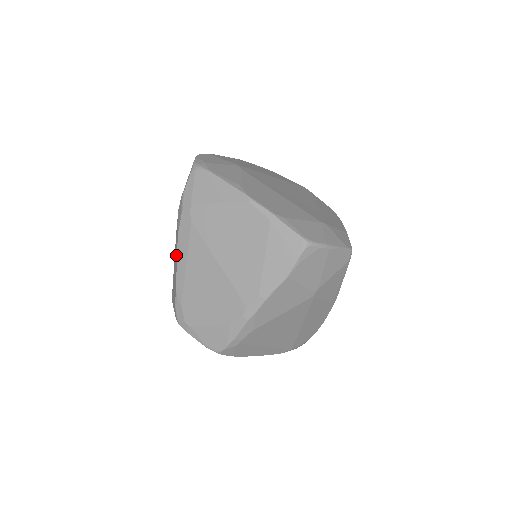
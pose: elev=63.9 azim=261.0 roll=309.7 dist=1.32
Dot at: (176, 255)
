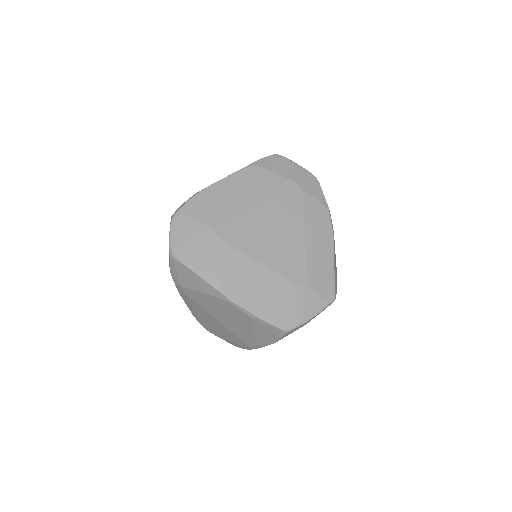
Dot at: occluded
